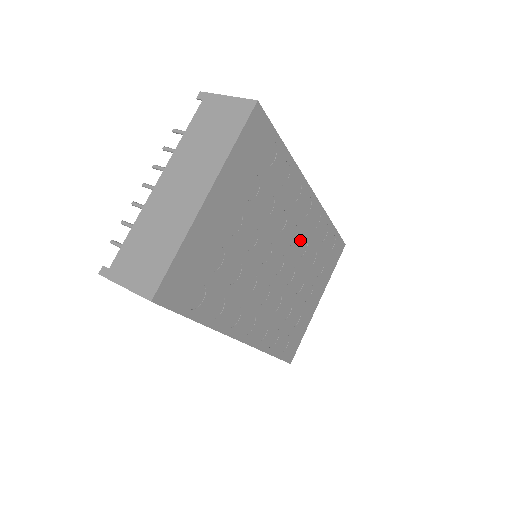
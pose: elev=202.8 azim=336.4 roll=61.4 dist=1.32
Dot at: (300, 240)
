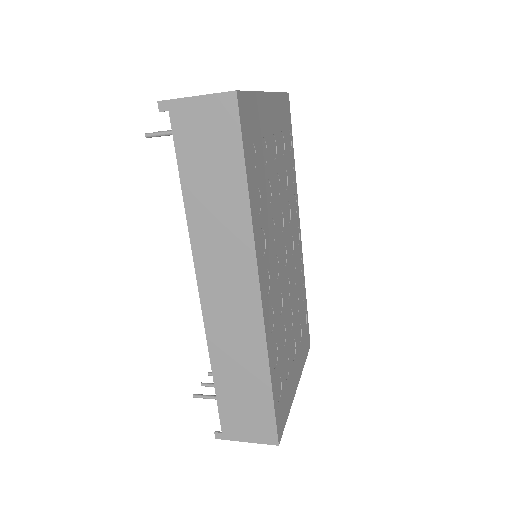
Dot at: (293, 263)
